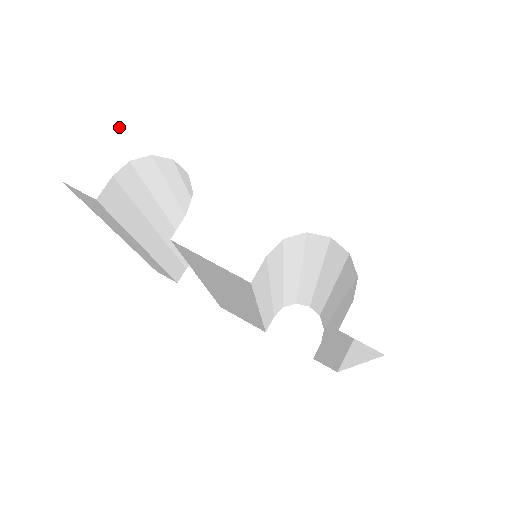
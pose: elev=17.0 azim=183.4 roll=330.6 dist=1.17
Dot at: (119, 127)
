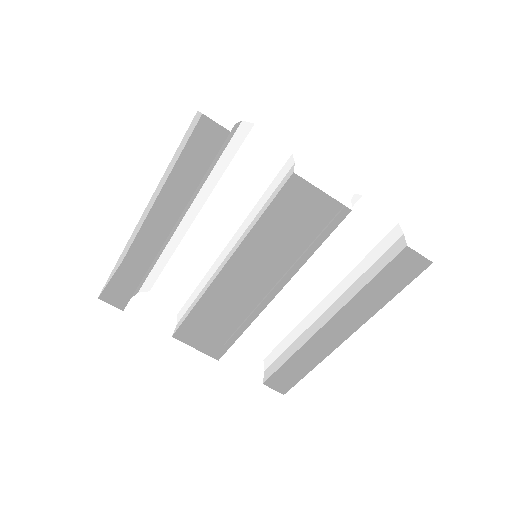
Dot at: (225, 100)
